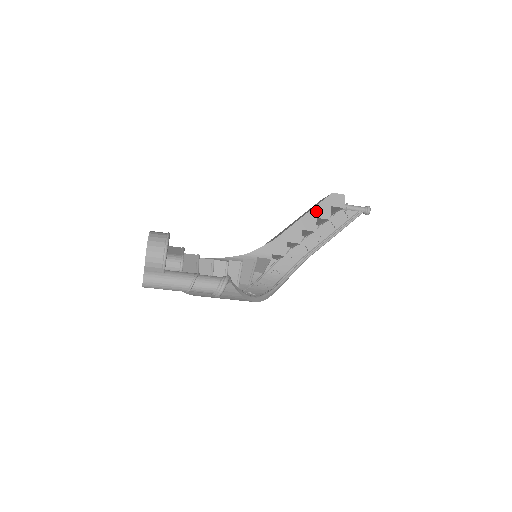
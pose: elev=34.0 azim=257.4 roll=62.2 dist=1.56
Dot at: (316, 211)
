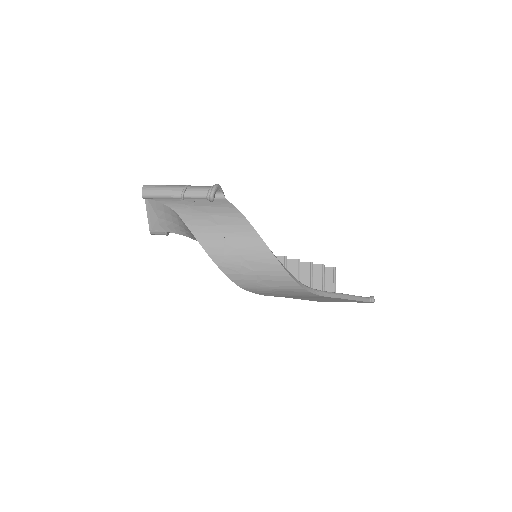
Dot at: occluded
